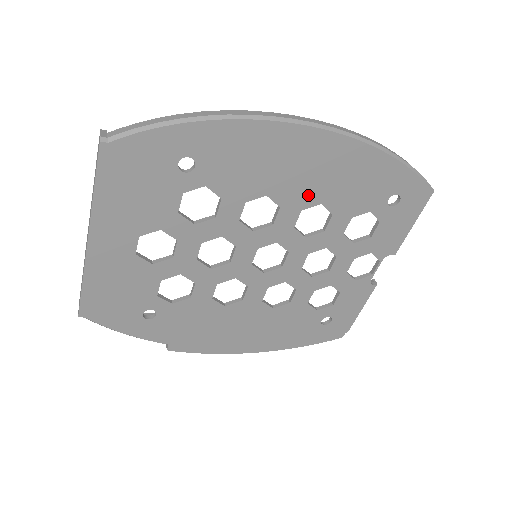
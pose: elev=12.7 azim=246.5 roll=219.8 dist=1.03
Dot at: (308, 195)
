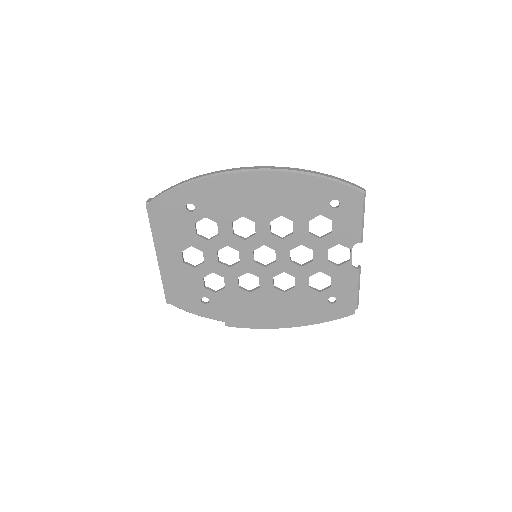
Dot at: (269, 211)
